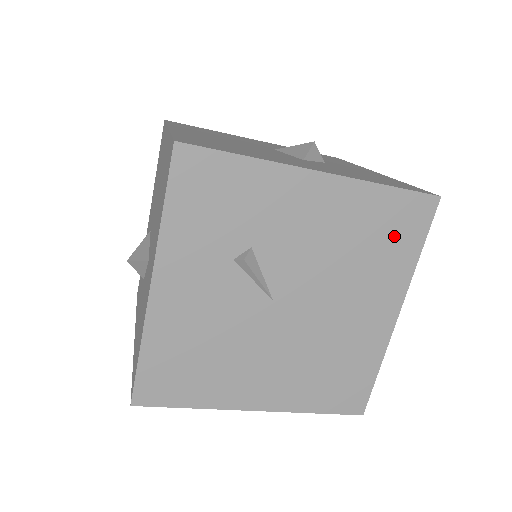
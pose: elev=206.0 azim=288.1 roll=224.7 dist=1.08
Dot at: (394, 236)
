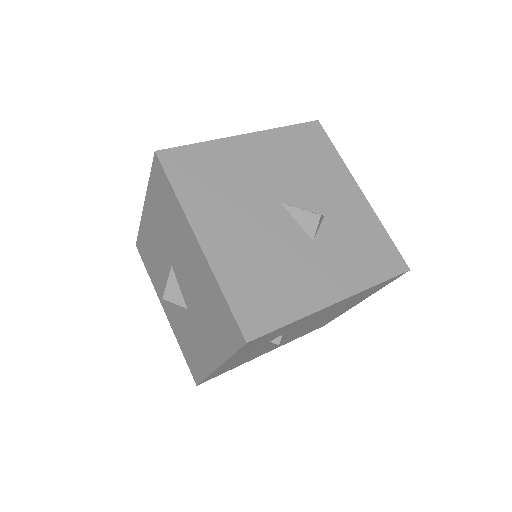
Dot at: (372, 291)
